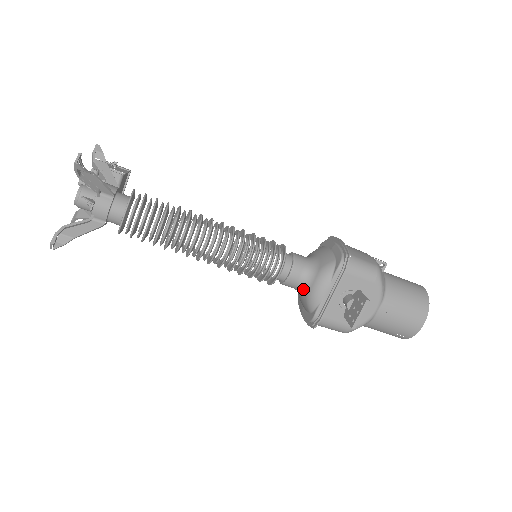
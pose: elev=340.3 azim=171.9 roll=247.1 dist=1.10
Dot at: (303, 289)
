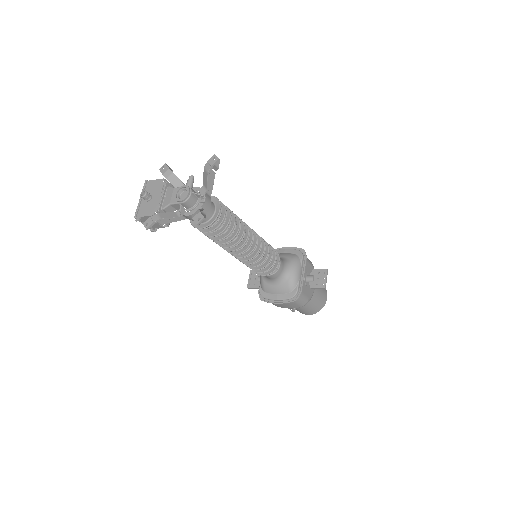
Dot at: (285, 275)
